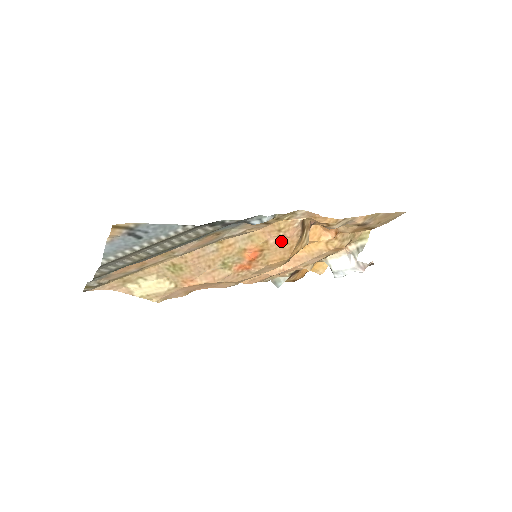
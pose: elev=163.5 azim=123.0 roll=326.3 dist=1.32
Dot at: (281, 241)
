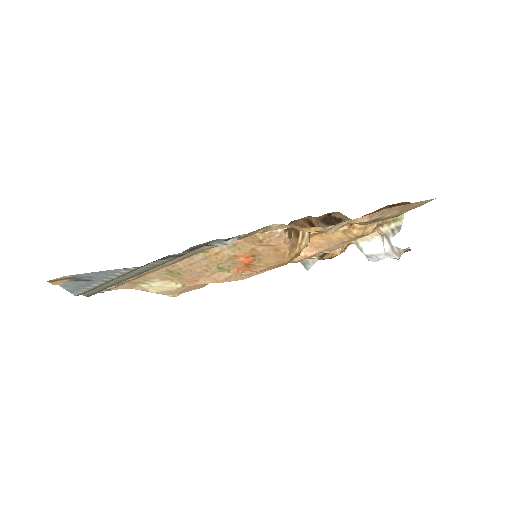
Dot at: (269, 248)
